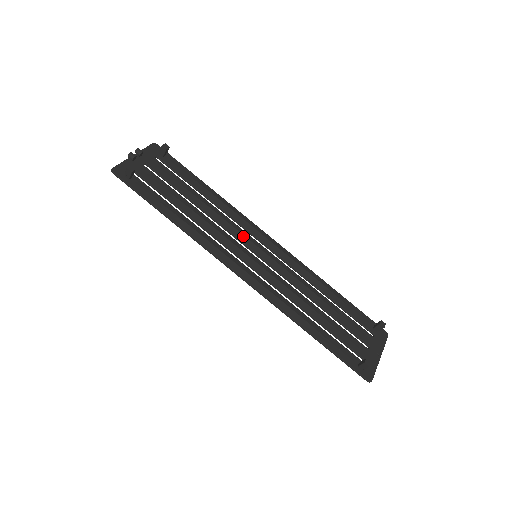
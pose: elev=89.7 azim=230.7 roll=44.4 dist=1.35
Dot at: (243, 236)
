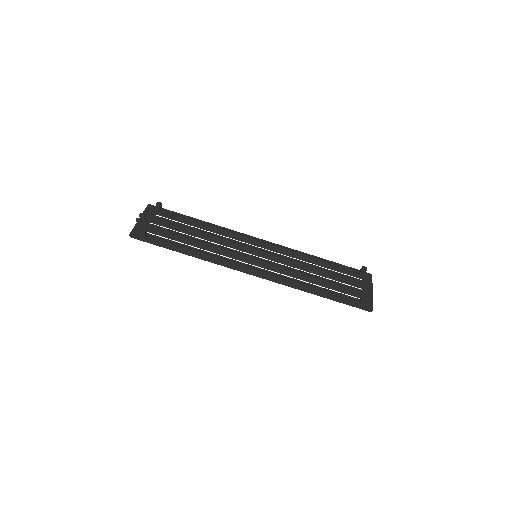
Dot at: (241, 246)
